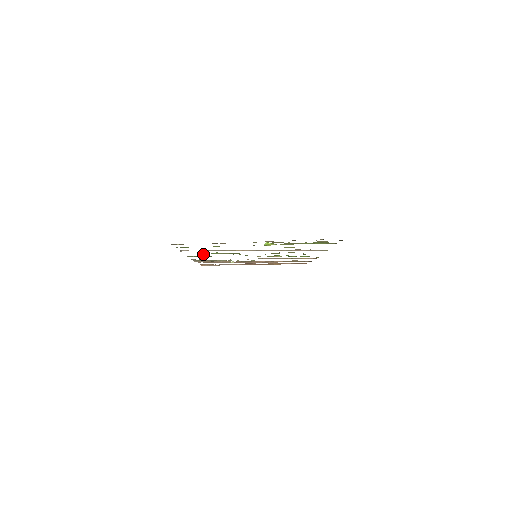
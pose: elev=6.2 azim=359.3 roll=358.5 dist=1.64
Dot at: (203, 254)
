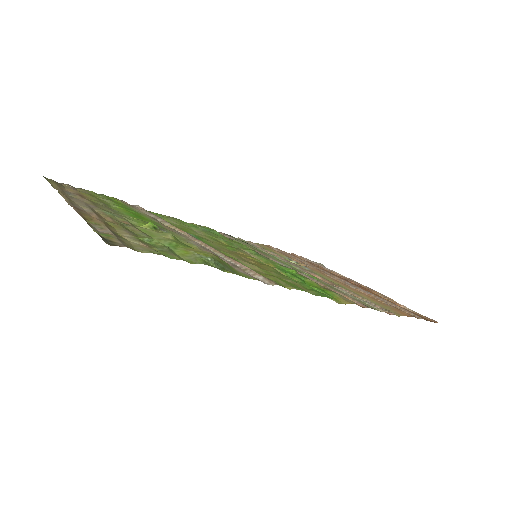
Dot at: (184, 223)
